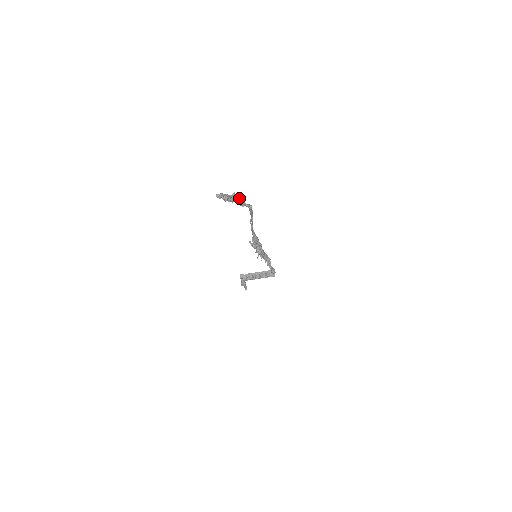
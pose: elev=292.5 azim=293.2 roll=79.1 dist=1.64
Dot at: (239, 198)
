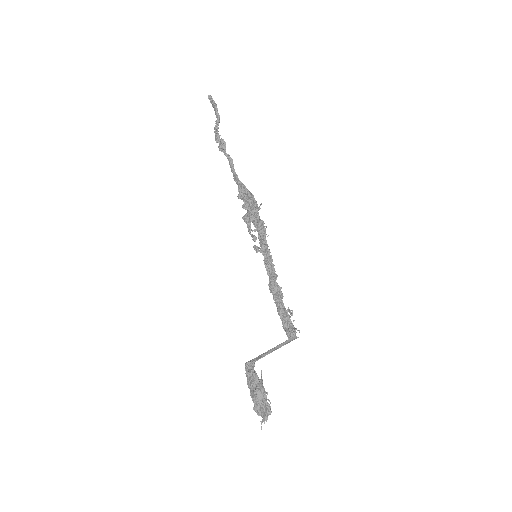
Dot at: (220, 141)
